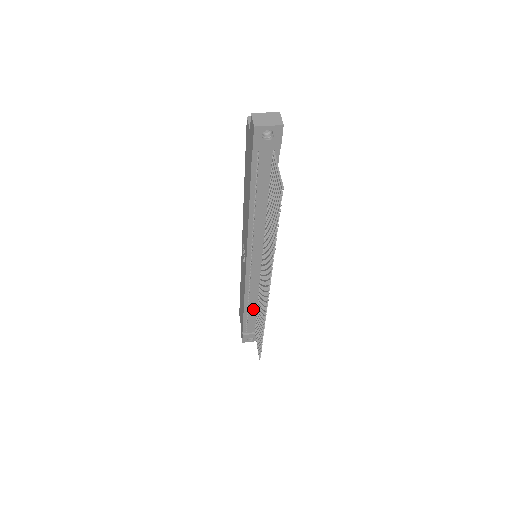
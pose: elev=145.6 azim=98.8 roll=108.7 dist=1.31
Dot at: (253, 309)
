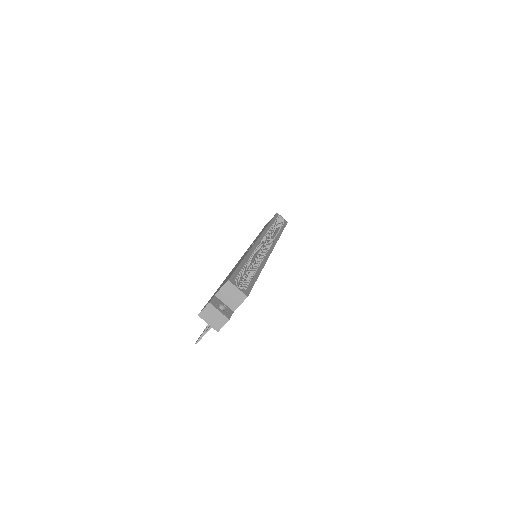
Dot at: occluded
